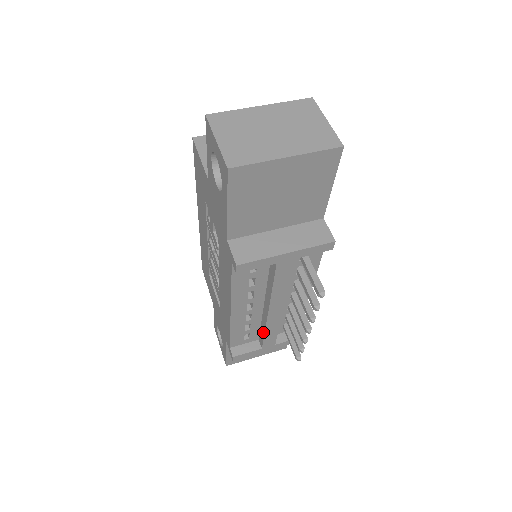
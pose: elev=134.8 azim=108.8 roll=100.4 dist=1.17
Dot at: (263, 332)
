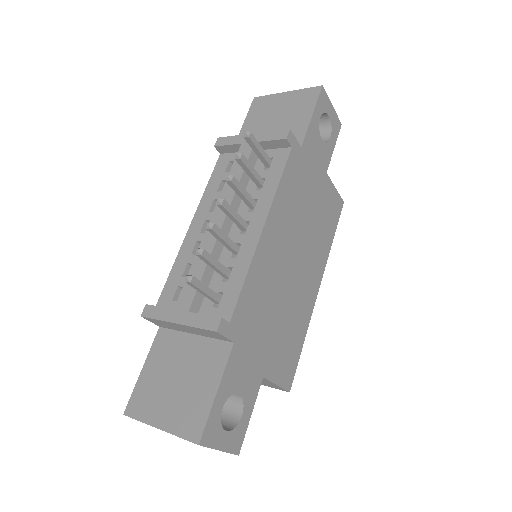
Dot at: (192, 271)
